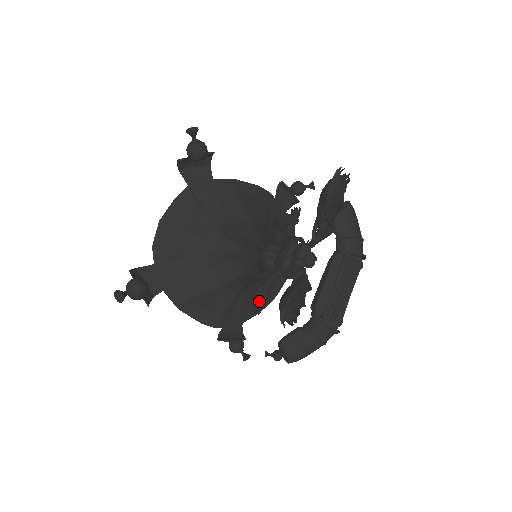
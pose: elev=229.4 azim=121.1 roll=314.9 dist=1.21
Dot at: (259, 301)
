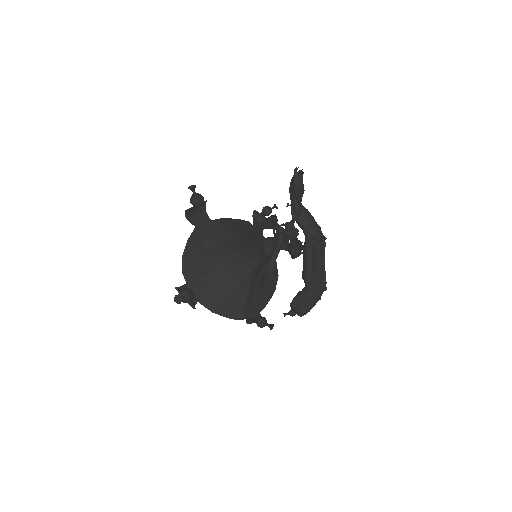
Dot at: (270, 274)
